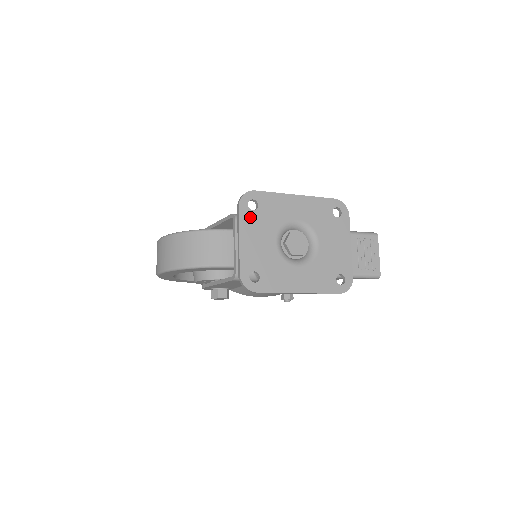
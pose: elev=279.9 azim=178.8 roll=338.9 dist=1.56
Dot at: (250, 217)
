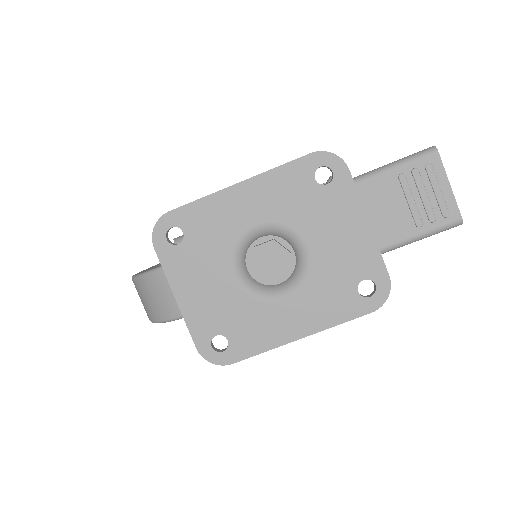
Dot at: (178, 257)
